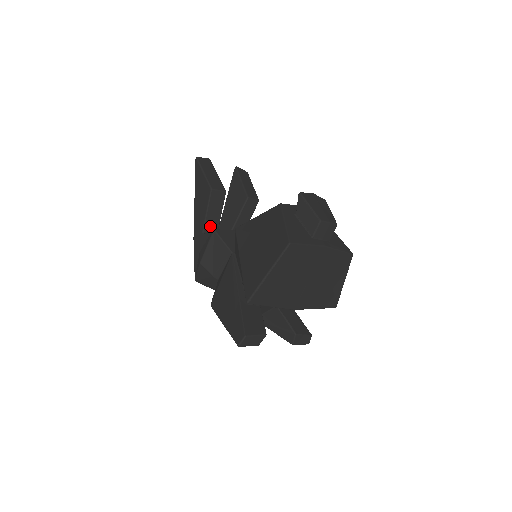
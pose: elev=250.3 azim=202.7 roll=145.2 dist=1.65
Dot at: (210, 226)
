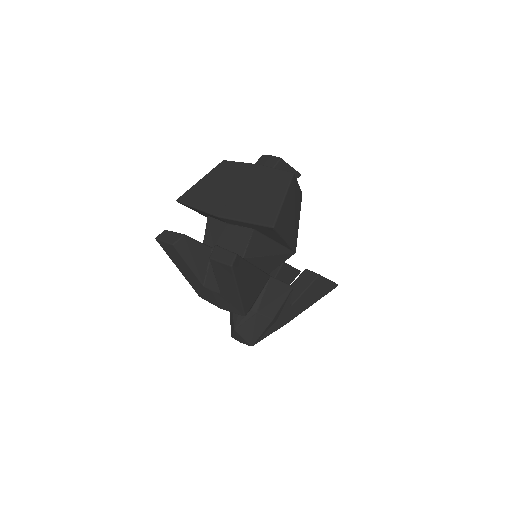
Dot at: occluded
